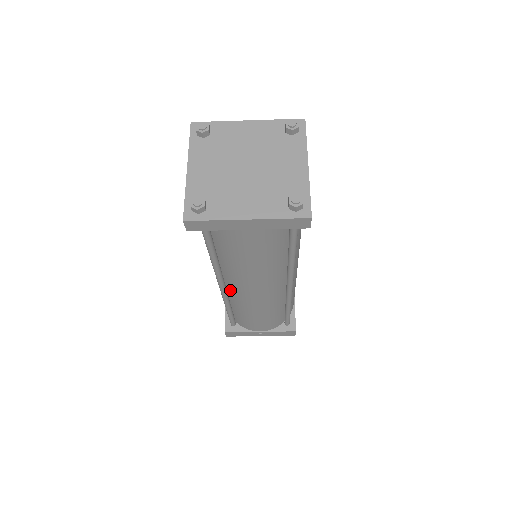
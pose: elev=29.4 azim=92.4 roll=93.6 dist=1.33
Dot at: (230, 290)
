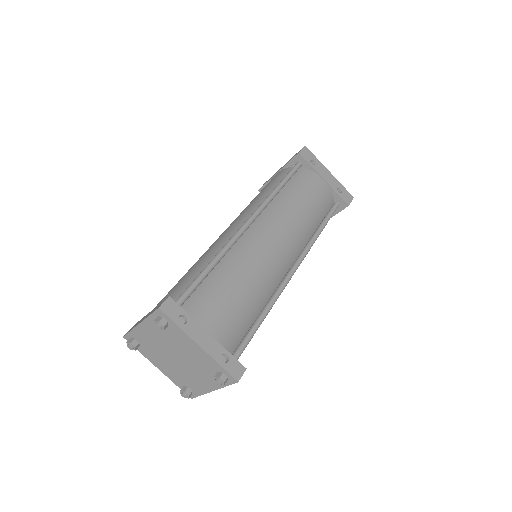
Dot at: occluded
